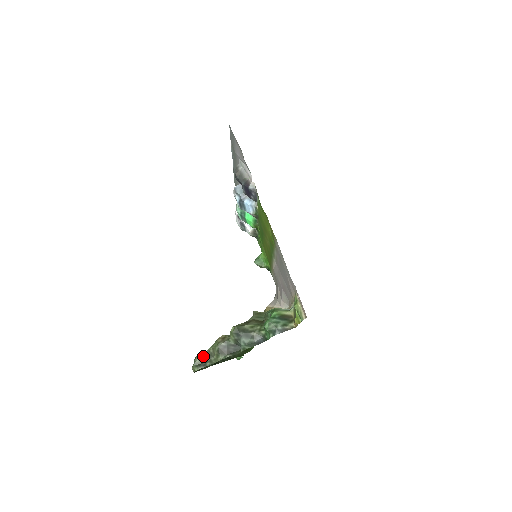
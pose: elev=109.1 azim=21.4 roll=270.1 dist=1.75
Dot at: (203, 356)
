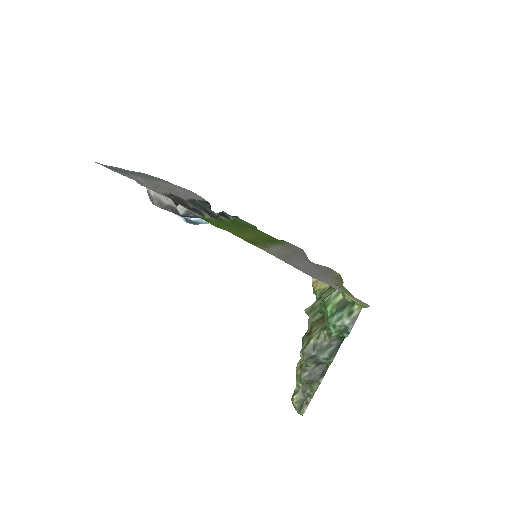
Dot at: (297, 396)
